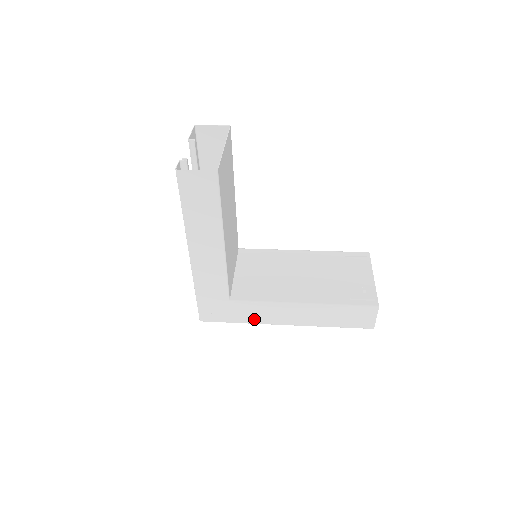
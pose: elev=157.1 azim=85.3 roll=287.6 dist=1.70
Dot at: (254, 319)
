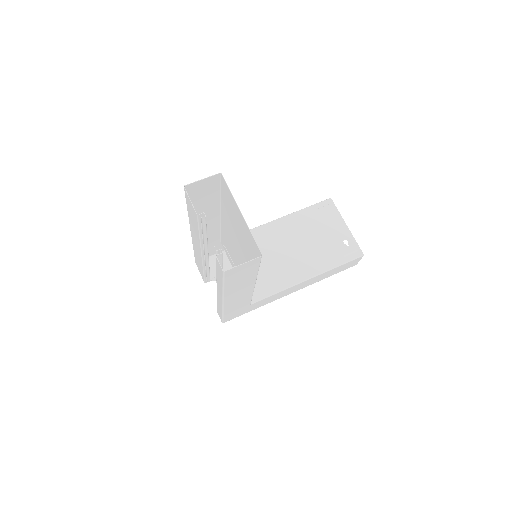
Dot at: (268, 302)
